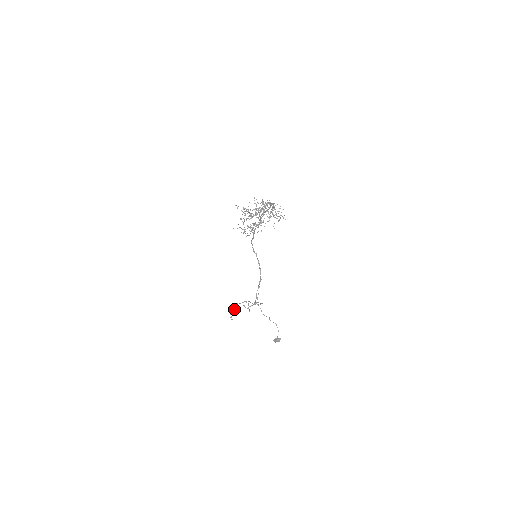
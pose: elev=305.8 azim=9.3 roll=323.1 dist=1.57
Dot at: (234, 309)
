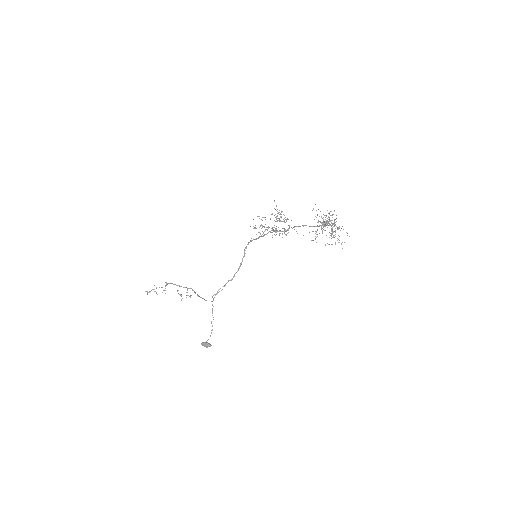
Dot at: occluded
